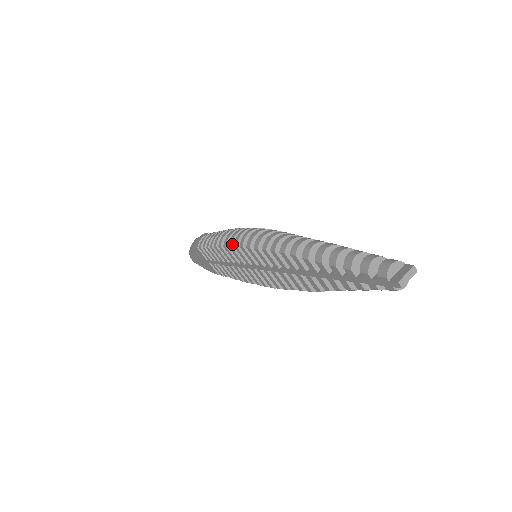
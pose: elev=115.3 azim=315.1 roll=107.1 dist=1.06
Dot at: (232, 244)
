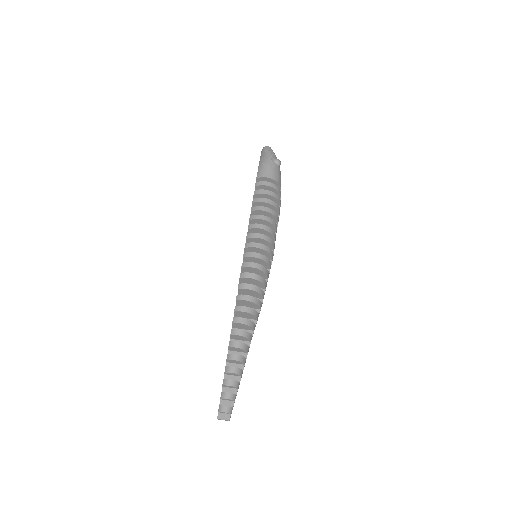
Dot at: (246, 248)
